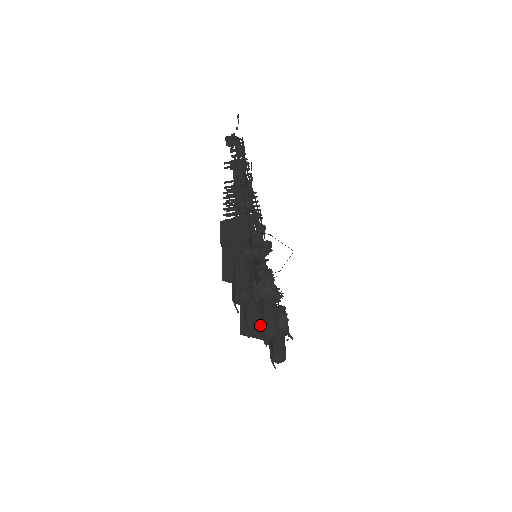
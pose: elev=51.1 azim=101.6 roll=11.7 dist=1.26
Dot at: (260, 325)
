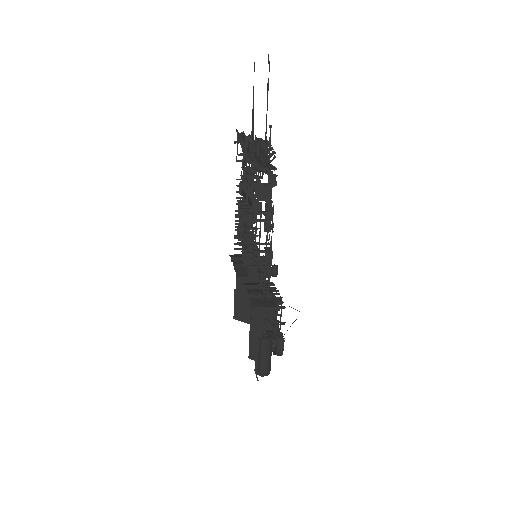
Dot at: occluded
